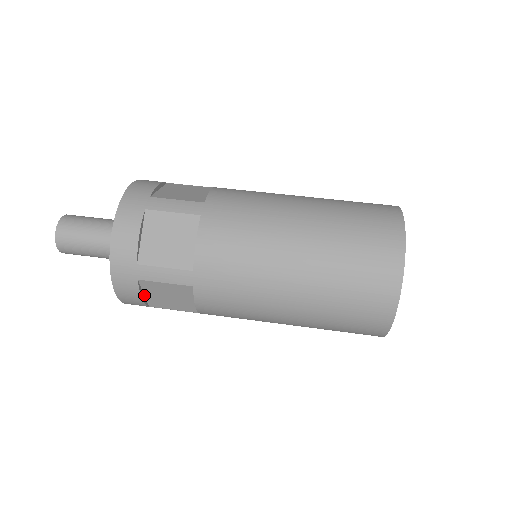
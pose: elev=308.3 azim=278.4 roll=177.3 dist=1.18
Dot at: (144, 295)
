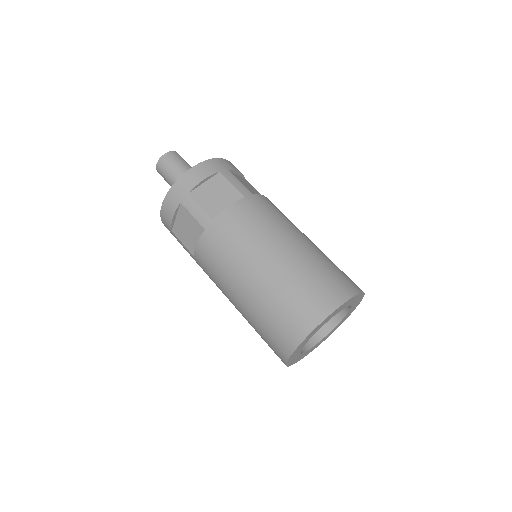
Dot at: (175, 219)
